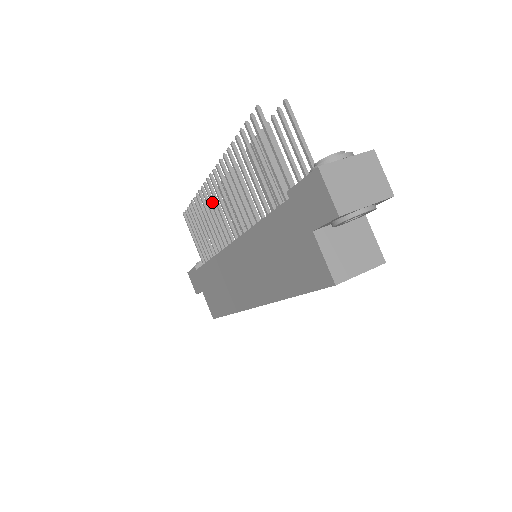
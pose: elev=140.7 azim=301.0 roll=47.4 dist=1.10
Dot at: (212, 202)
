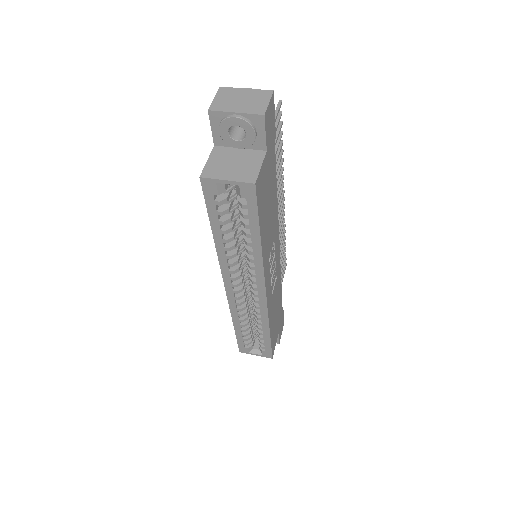
Dot at: occluded
